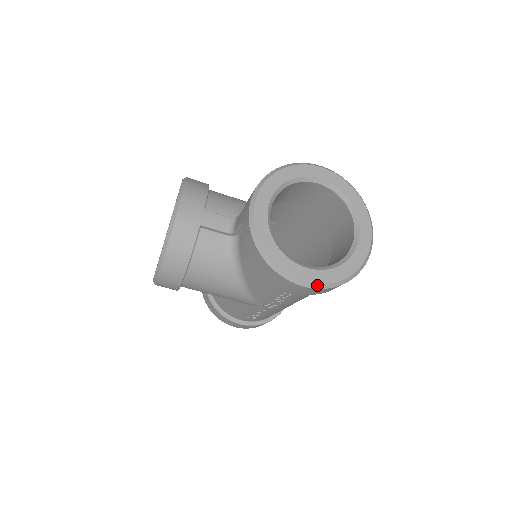
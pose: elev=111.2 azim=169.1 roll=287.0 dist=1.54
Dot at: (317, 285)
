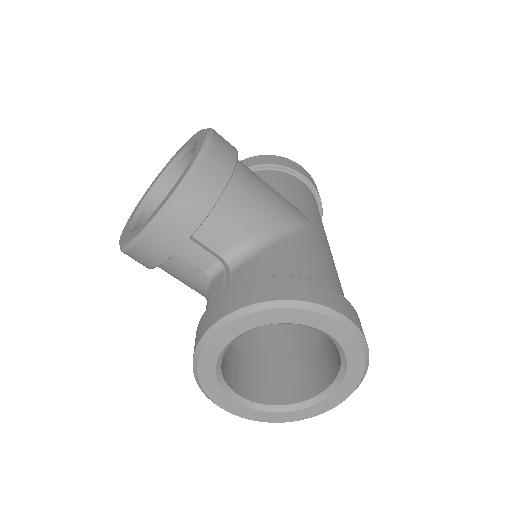
Dot at: (239, 416)
